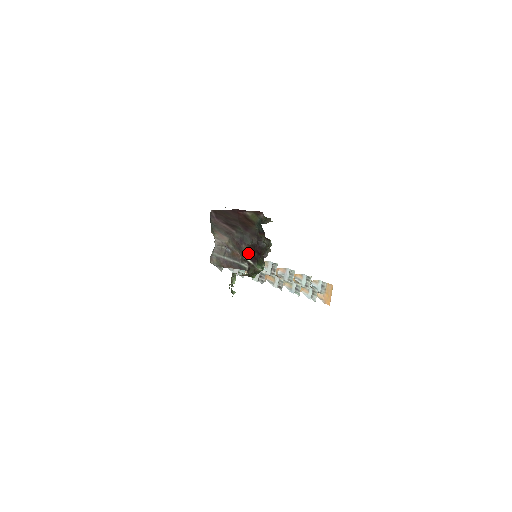
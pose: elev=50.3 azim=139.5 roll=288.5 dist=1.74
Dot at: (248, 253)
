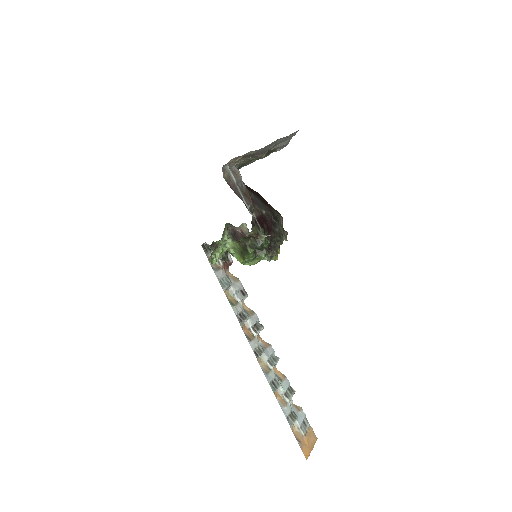
Dot at: (258, 216)
